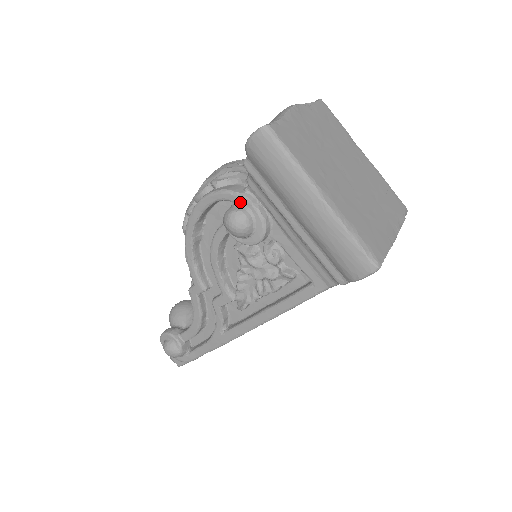
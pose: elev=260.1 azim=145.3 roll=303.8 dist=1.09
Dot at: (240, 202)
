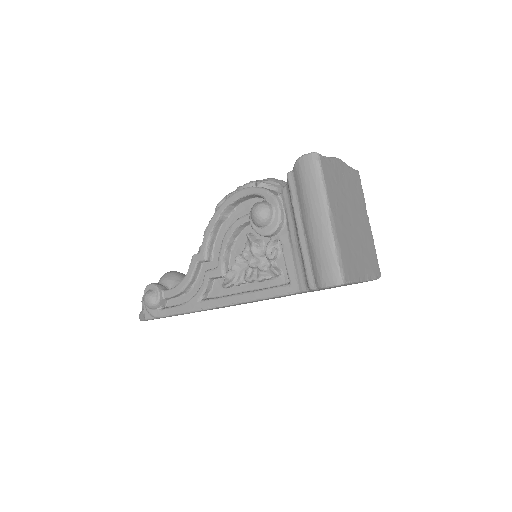
Dot at: (270, 201)
